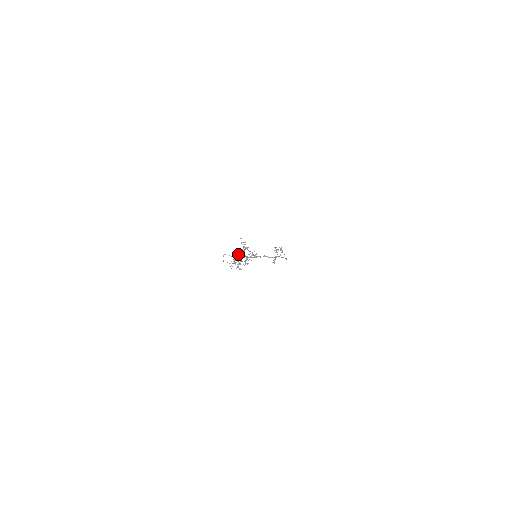
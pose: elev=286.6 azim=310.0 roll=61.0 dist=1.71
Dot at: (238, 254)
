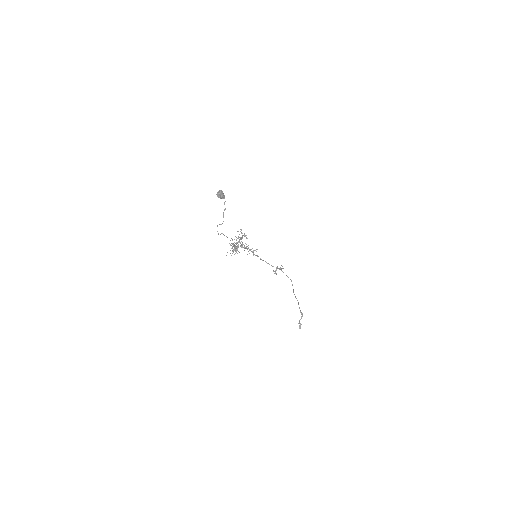
Dot at: occluded
